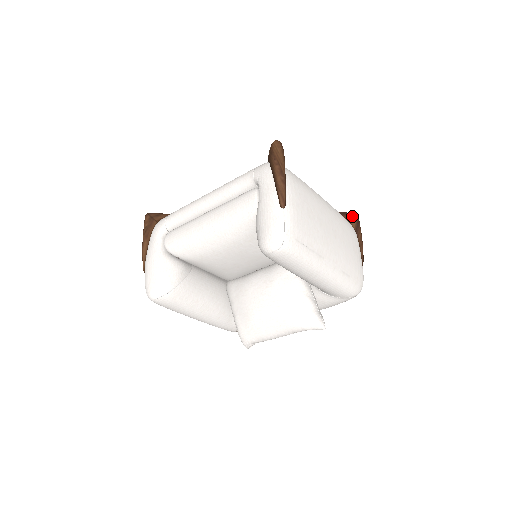
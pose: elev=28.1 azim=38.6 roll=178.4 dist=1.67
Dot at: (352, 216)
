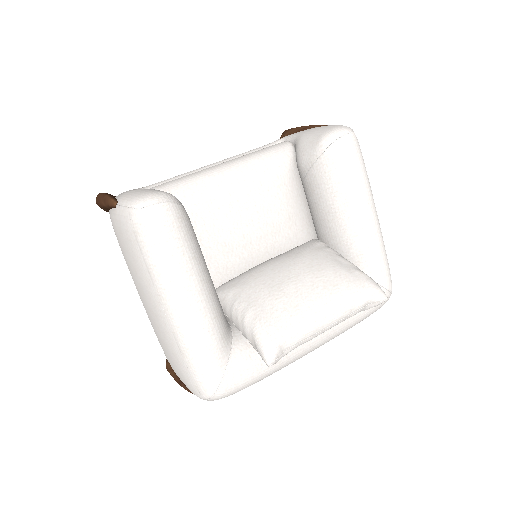
Dot at: occluded
